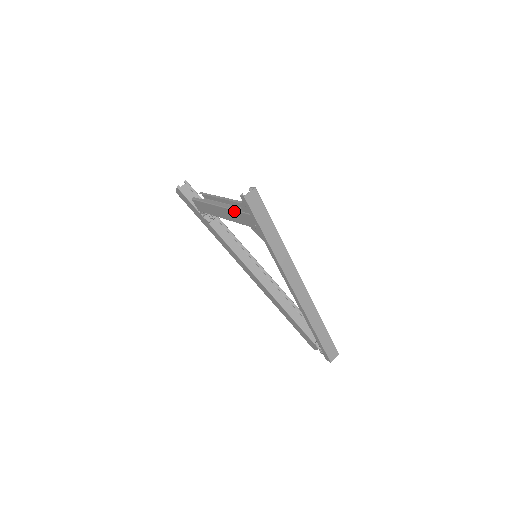
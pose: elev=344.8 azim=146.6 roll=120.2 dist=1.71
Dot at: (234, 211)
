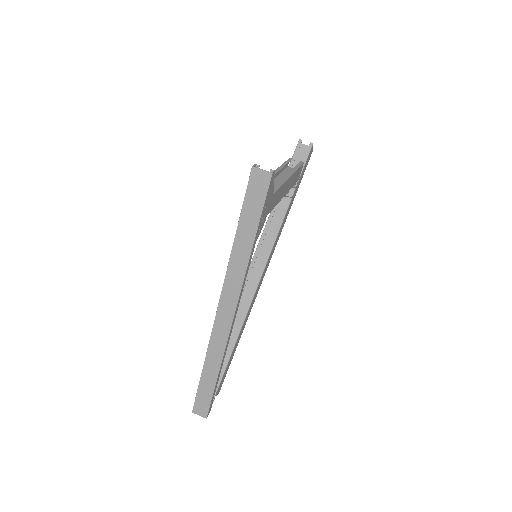
Dot at: occluded
